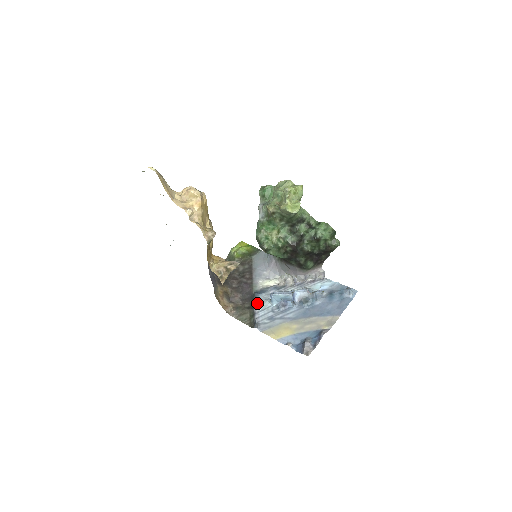
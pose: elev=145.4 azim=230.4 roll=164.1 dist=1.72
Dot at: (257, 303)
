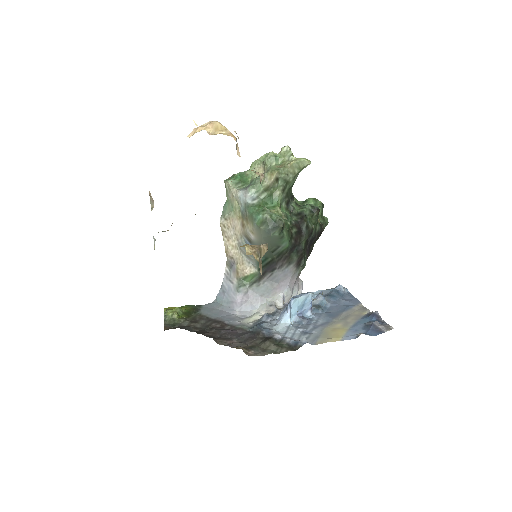
Dot at: (269, 332)
